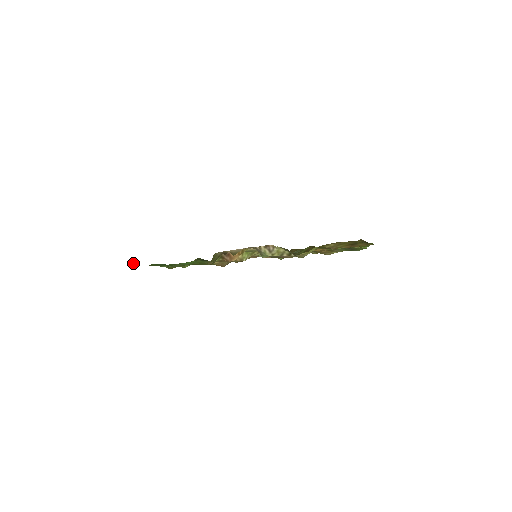
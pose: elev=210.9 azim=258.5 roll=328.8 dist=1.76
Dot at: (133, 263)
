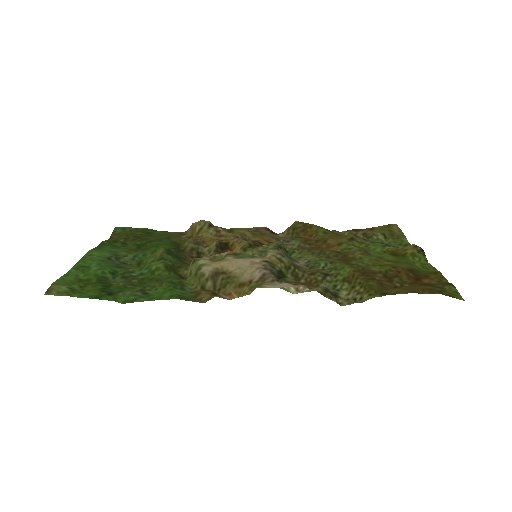
Dot at: (57, 286)
